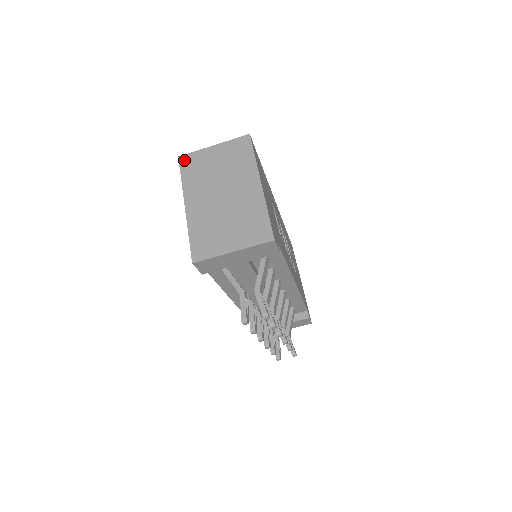
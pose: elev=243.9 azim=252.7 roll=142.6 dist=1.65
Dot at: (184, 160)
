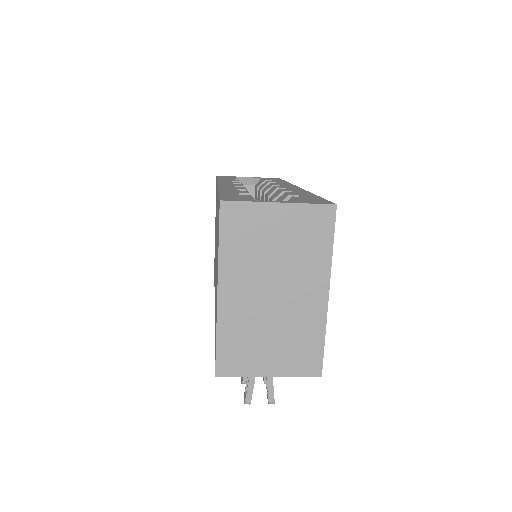
Dot at: (228, 212)
